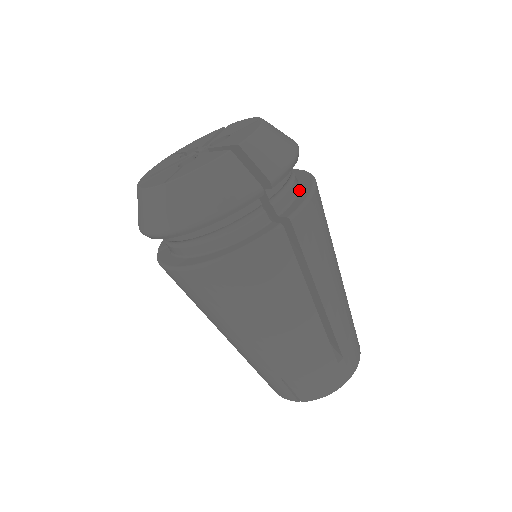
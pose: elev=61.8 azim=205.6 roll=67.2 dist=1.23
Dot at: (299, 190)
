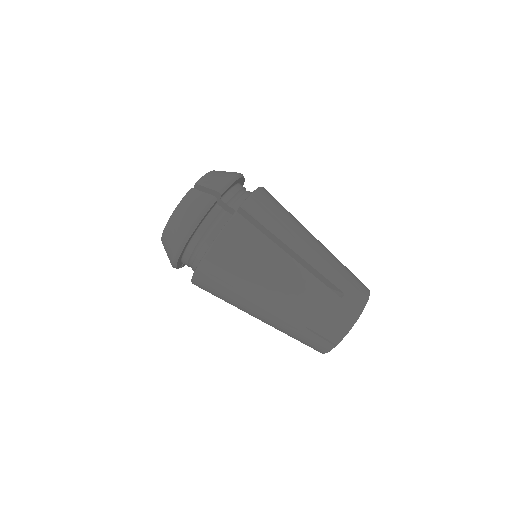
Dot at: occluded
